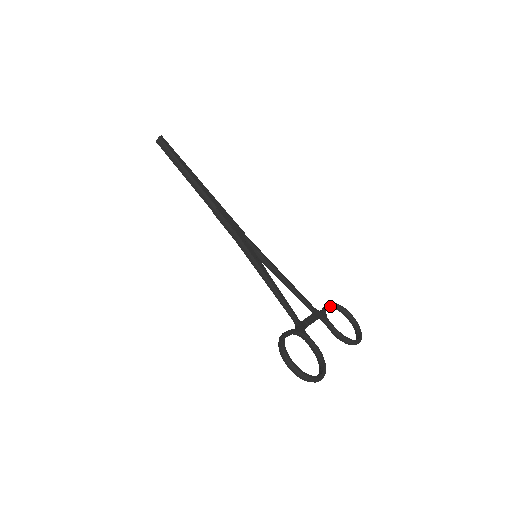
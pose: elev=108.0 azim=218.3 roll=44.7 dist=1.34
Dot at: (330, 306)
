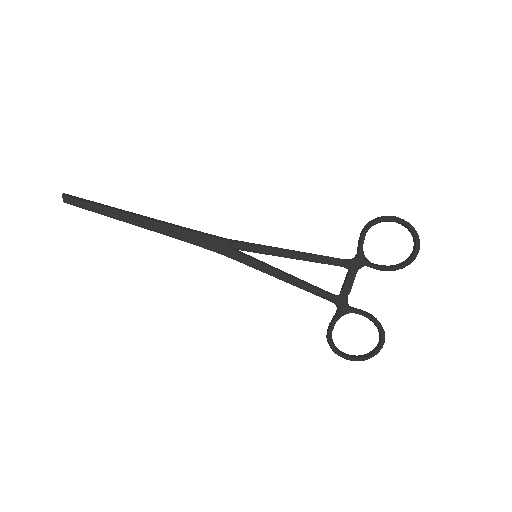
Dot at: occluded
